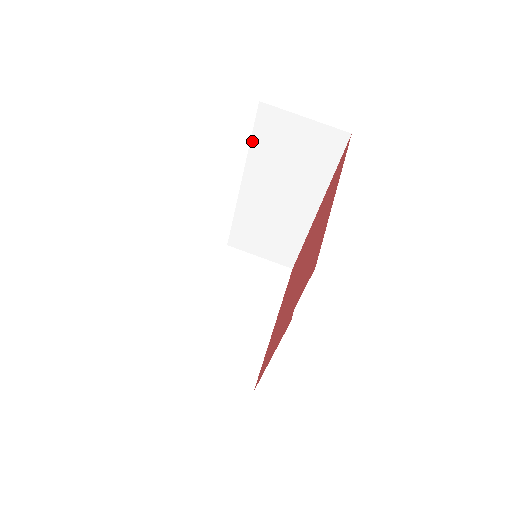
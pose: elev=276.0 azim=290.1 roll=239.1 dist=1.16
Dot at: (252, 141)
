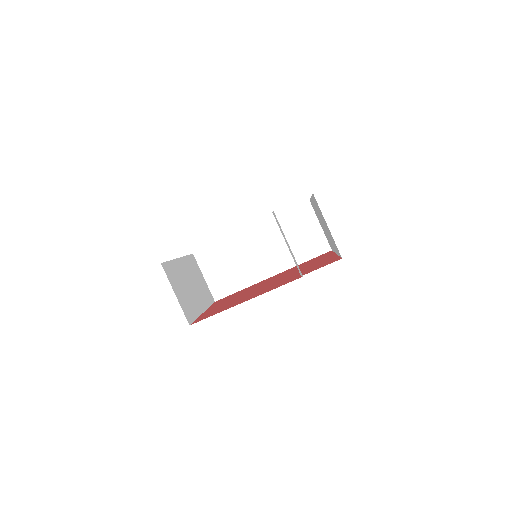
Dot at: (284, 213)
